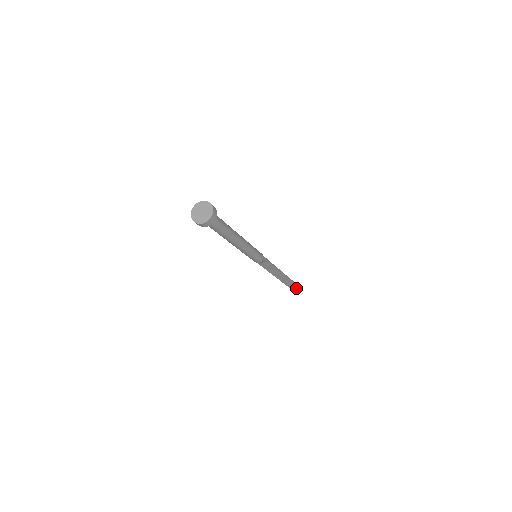
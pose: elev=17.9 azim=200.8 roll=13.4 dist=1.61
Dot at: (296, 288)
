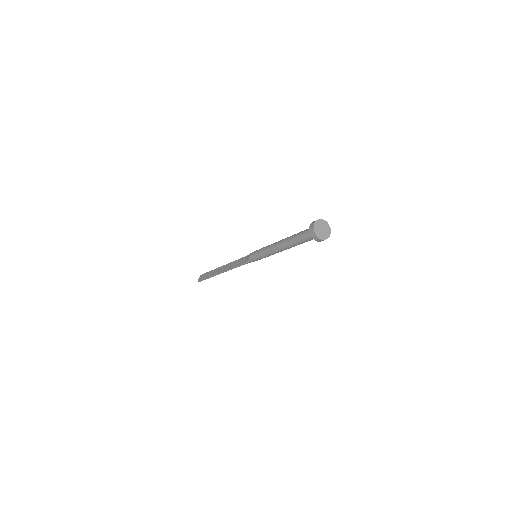
Dot at: occluded
